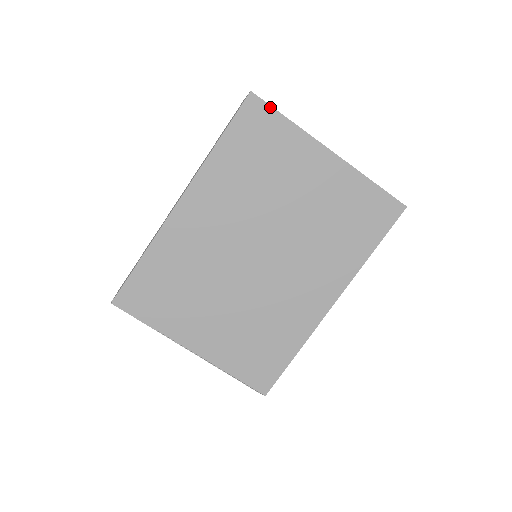
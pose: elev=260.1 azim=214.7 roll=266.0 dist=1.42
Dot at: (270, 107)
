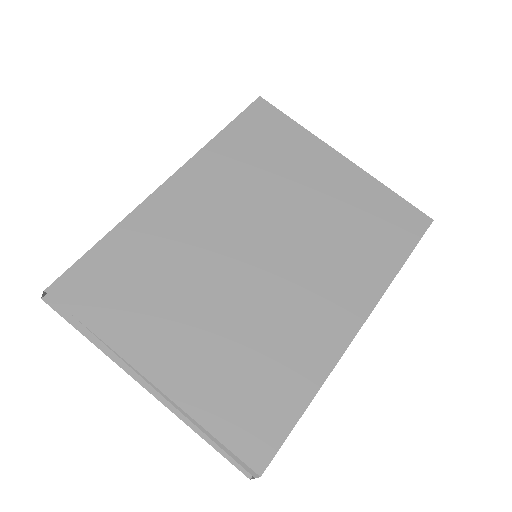
Dot at: (279, 111)
